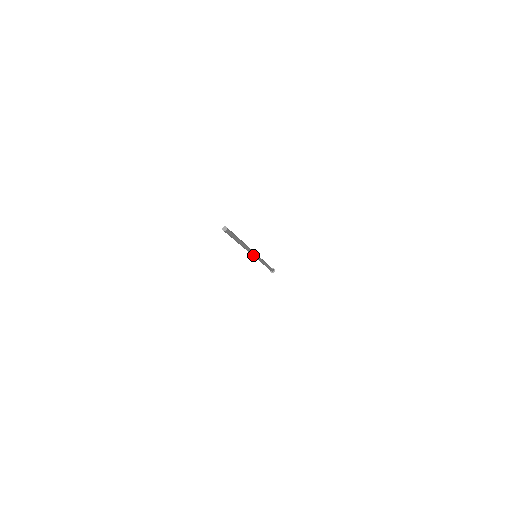
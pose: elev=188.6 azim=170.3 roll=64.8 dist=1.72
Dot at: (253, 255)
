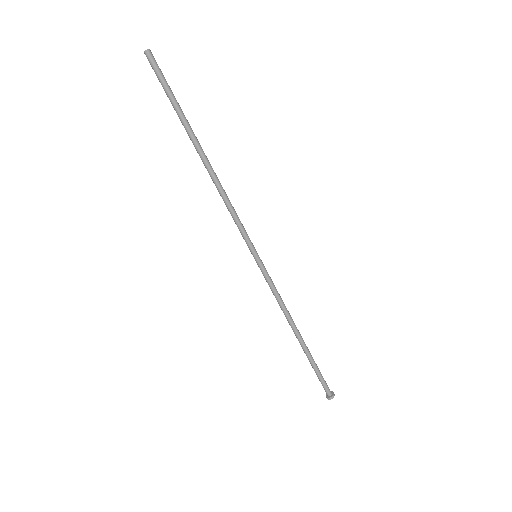
Dot at: (246, 236)
